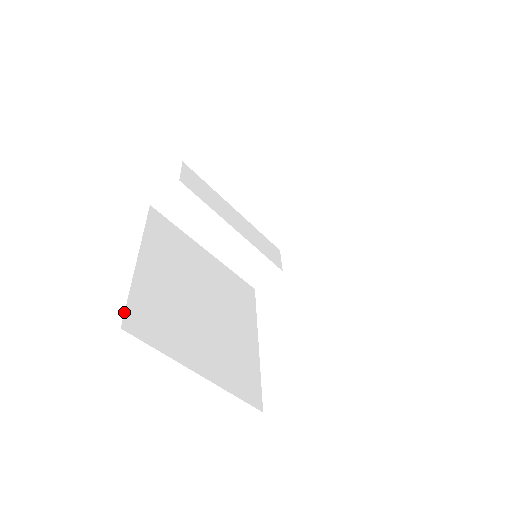
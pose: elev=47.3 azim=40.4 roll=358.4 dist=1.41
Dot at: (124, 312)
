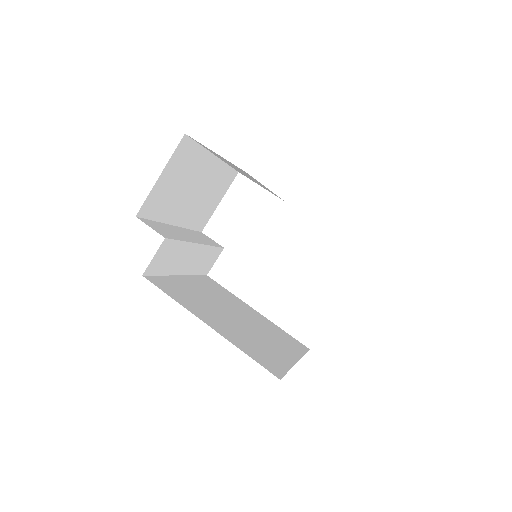
Dot at: occluded
